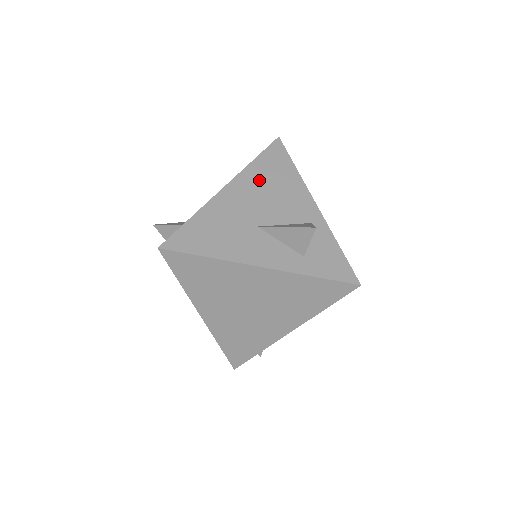
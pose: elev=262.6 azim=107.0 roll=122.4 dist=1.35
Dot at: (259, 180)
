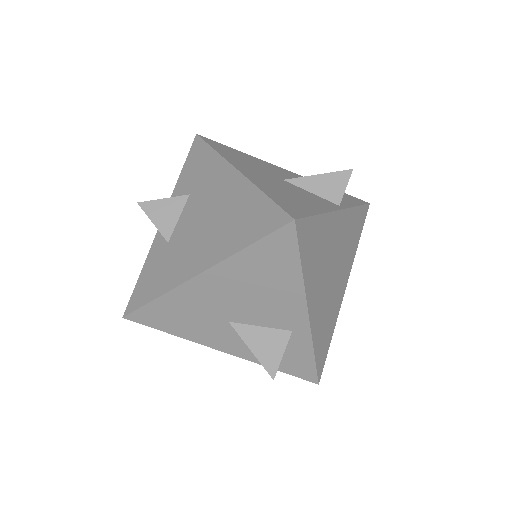
Dot at: (244, 276)
